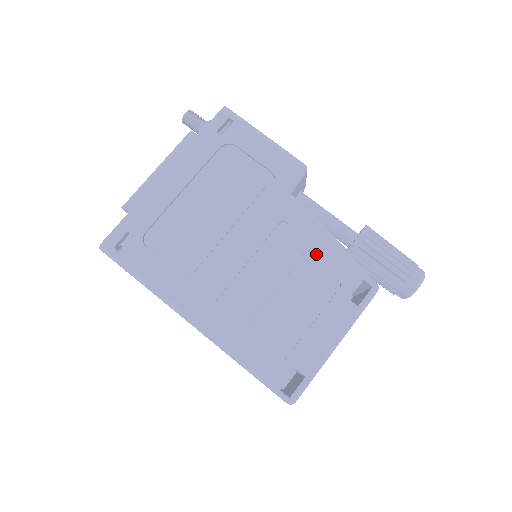
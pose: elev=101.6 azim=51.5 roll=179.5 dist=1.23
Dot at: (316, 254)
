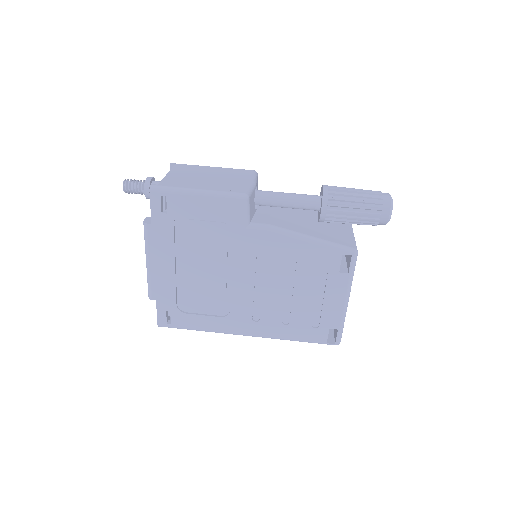
Dot at: (297, 257)
